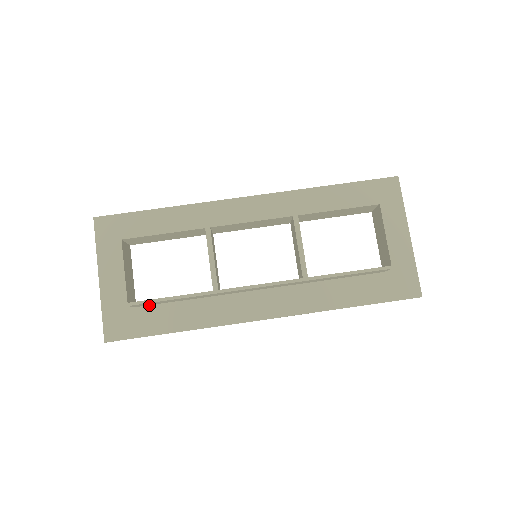
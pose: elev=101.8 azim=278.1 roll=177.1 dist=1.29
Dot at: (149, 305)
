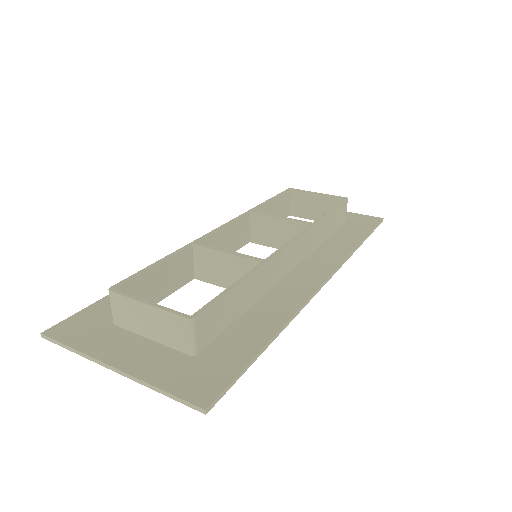
Dot at: (211, 342)
